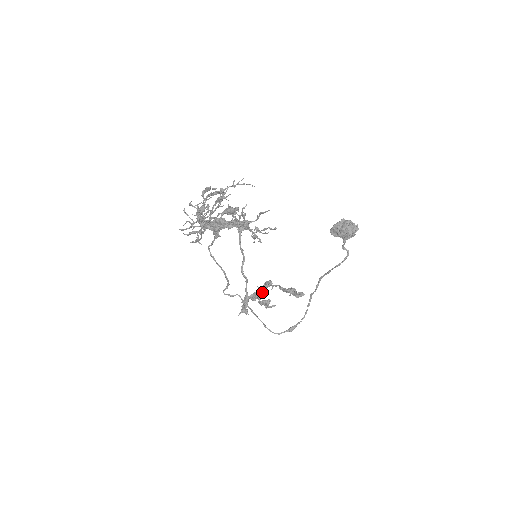
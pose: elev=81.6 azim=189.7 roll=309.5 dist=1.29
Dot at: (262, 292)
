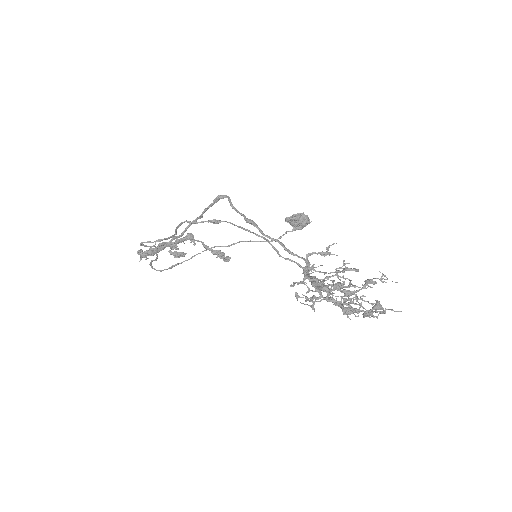
Dot at: (178, 243)
